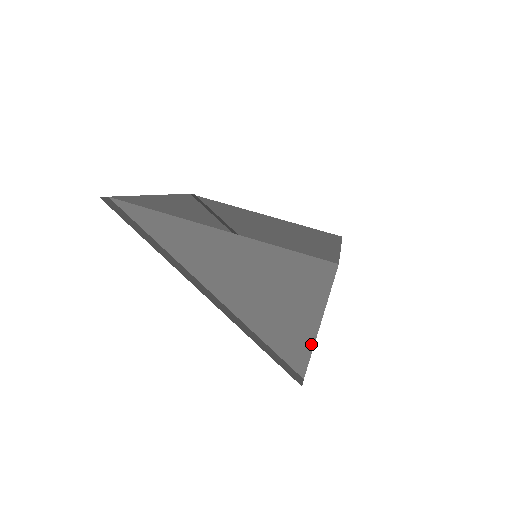
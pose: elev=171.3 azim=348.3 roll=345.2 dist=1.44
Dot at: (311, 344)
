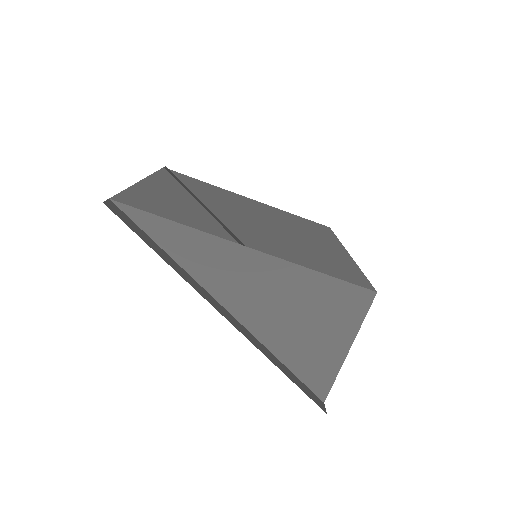
Dot at: (337, 370)
